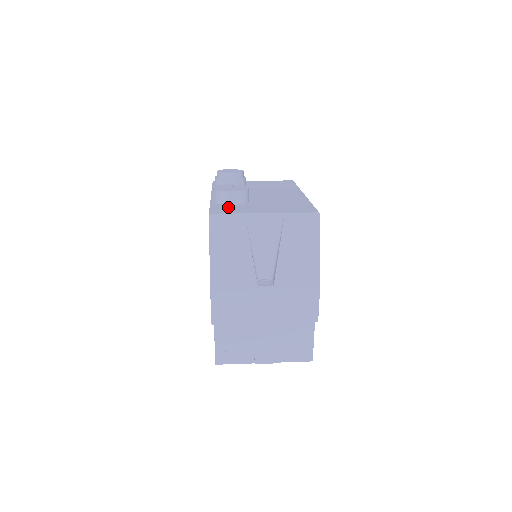
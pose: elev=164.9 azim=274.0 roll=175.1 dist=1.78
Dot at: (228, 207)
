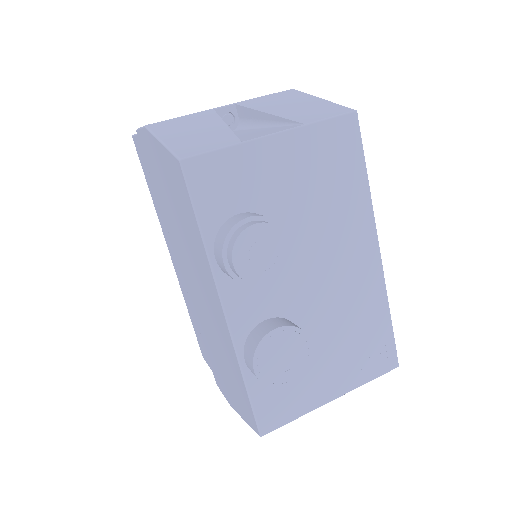
Dot at: (279, 392)
